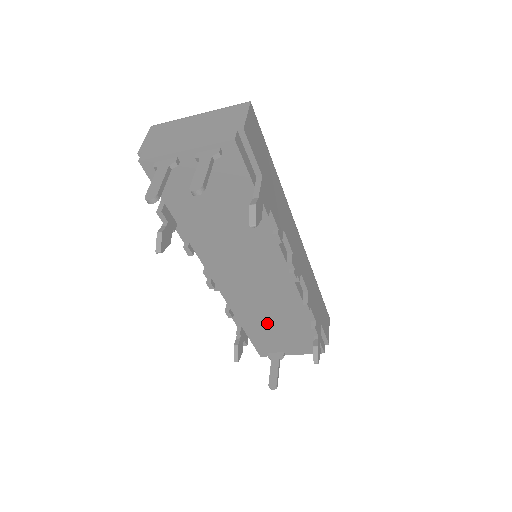
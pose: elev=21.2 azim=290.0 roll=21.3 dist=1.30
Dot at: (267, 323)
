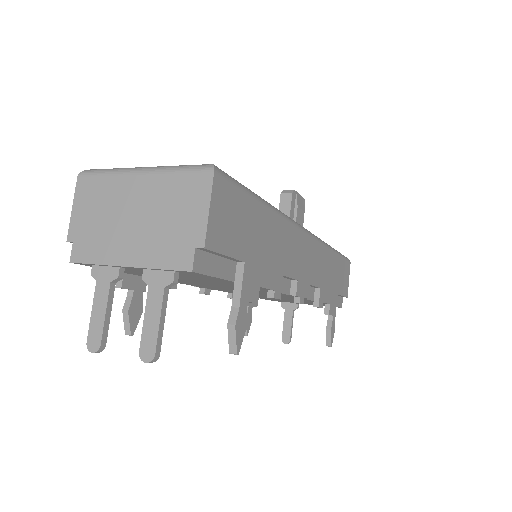
Dot at: occluded
